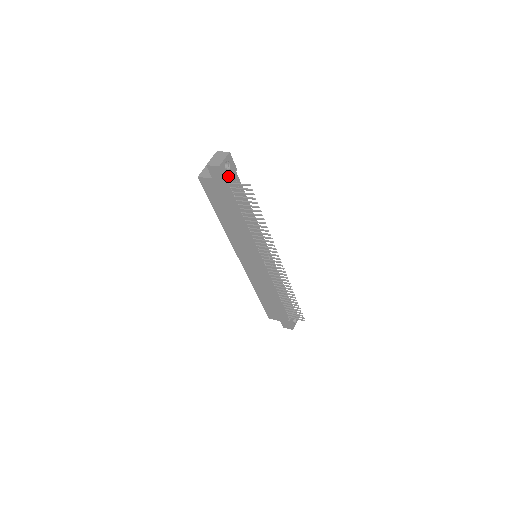
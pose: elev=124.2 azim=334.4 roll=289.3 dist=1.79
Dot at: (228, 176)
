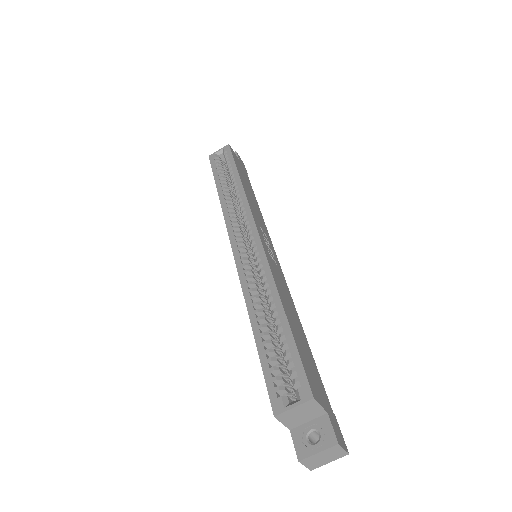
Dot at: occluded
